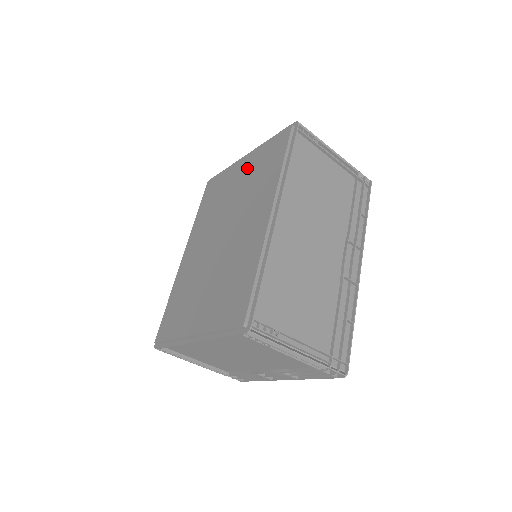
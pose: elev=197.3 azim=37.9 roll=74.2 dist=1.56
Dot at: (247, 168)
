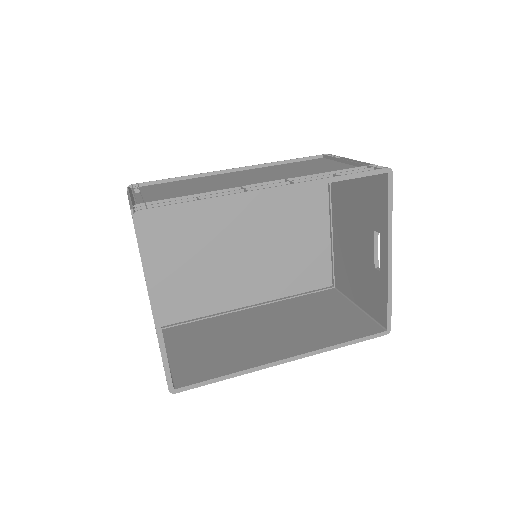
Dot at: (310, 218)
